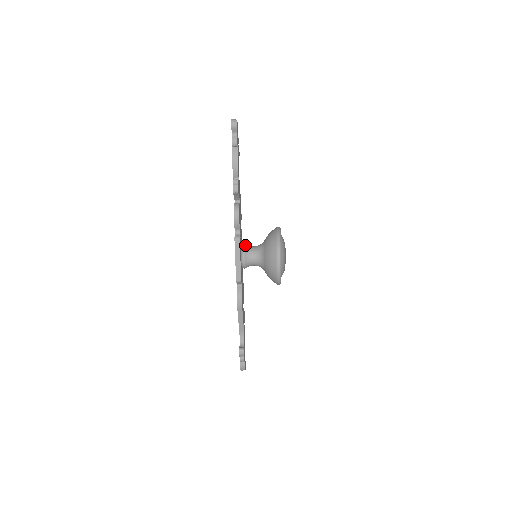
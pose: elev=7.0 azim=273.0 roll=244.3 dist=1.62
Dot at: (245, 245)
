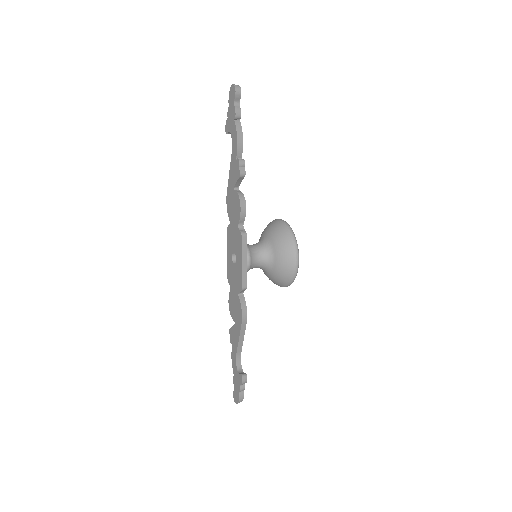
Dot at: occluded
